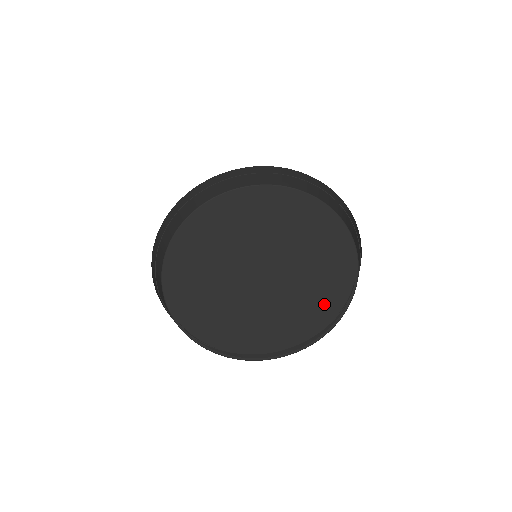
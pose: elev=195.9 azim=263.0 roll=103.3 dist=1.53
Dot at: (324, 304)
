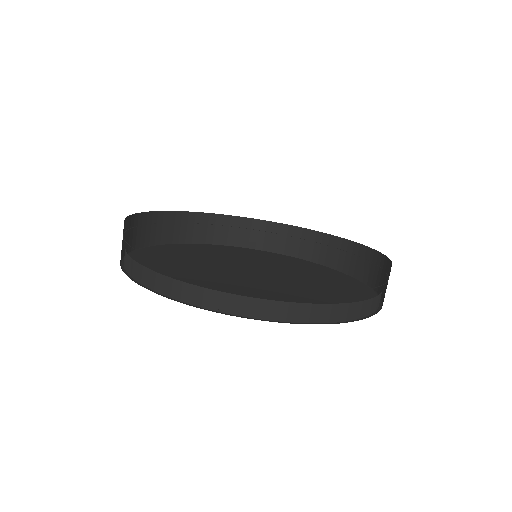
Dot at: (355, 293)
